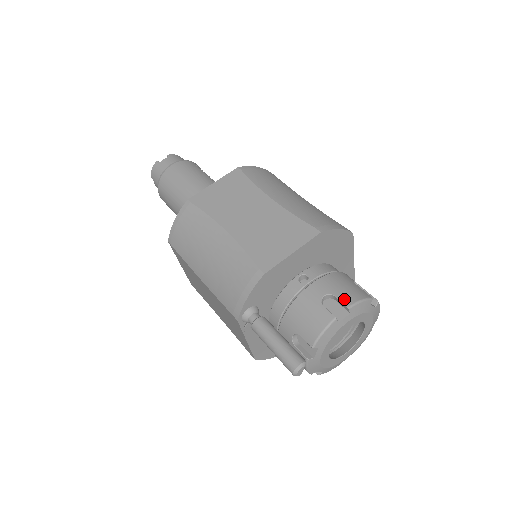
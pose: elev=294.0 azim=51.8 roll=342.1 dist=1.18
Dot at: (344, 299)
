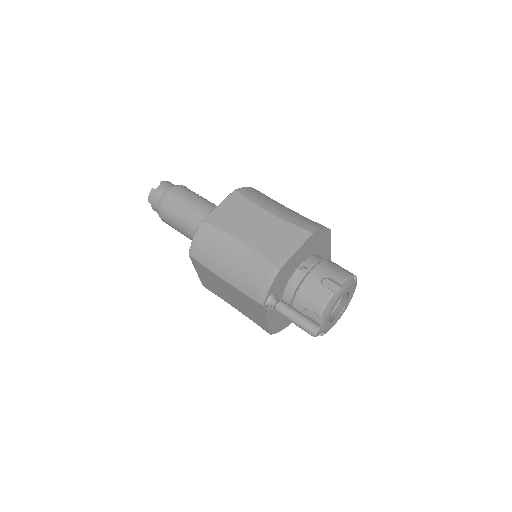
Dot at: (336, 278)
